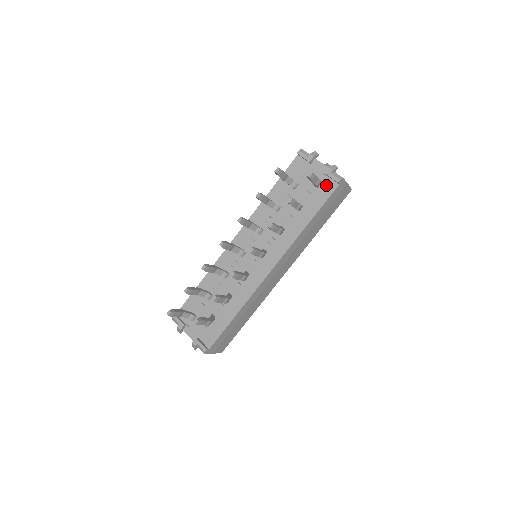
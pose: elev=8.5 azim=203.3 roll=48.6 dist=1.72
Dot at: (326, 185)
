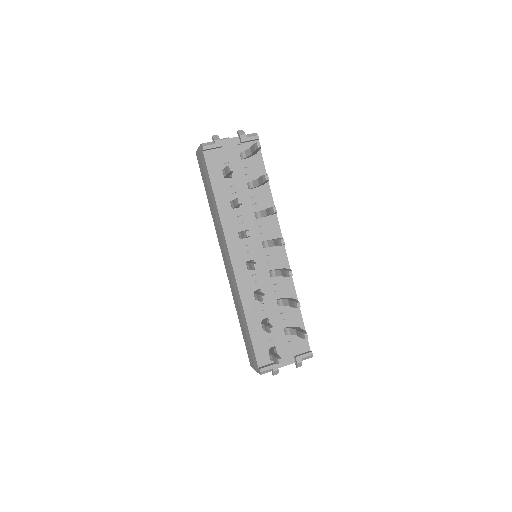
Dot at: occluded
